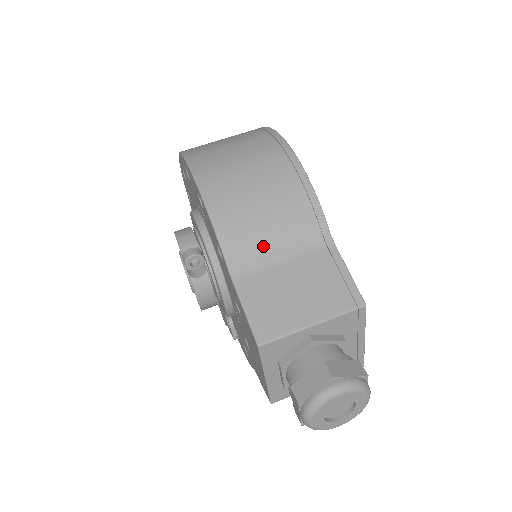
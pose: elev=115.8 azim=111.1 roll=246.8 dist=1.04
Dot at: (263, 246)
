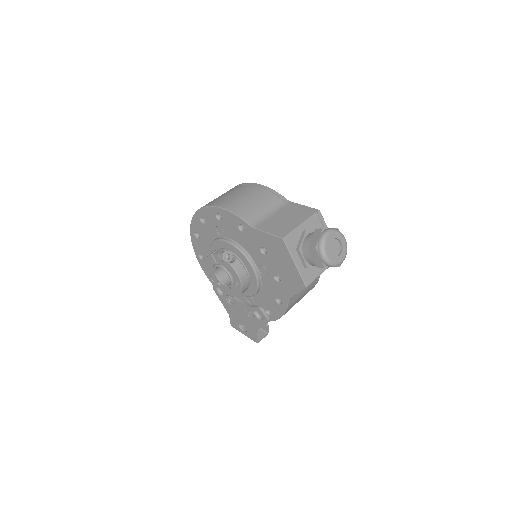
Dot at: (260, 212)
